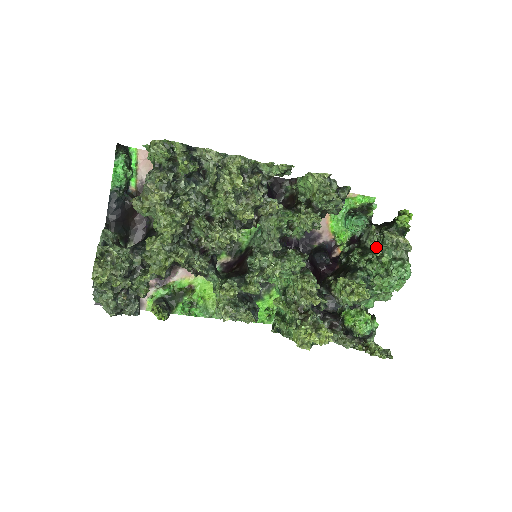
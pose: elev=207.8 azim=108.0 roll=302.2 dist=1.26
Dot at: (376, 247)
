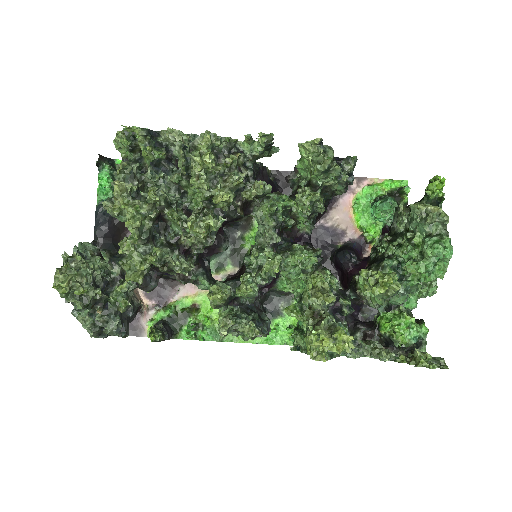
Dot at: (406, 229)
